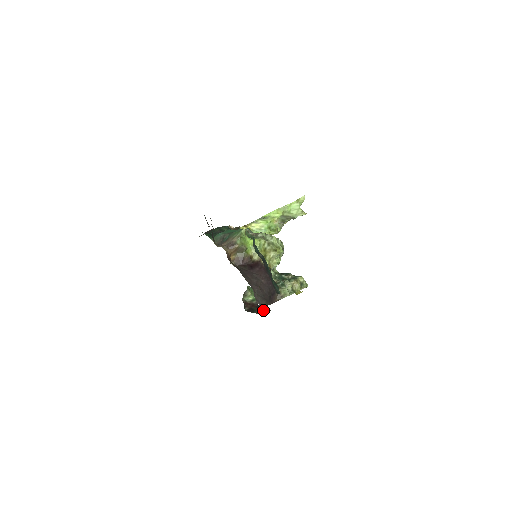
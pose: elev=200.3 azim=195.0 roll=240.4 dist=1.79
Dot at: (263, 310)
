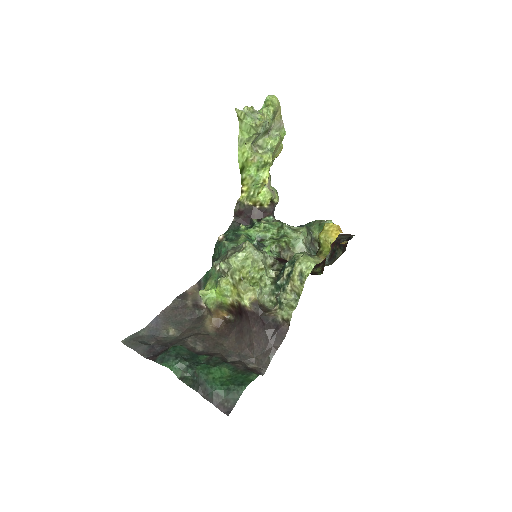
Dot at: (343, 245)
